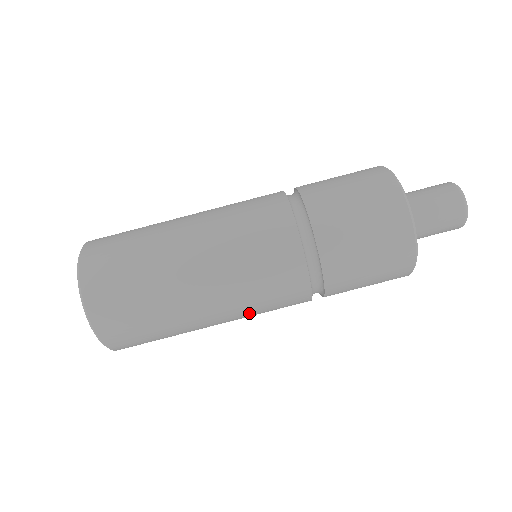
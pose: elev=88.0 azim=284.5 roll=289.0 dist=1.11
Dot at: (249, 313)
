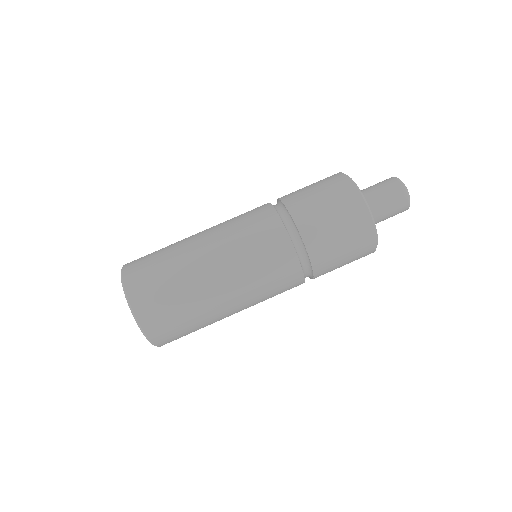
Dot at: (253, 285)
